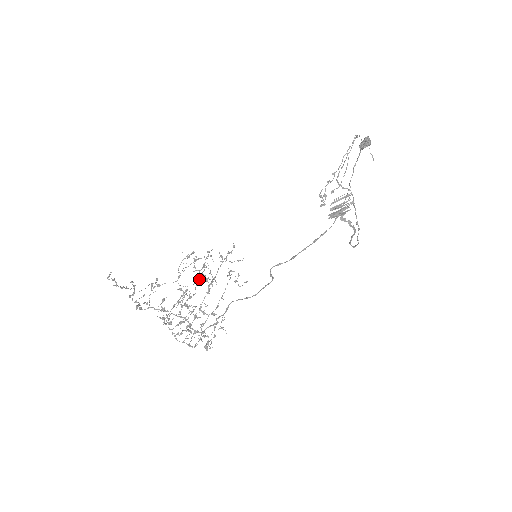
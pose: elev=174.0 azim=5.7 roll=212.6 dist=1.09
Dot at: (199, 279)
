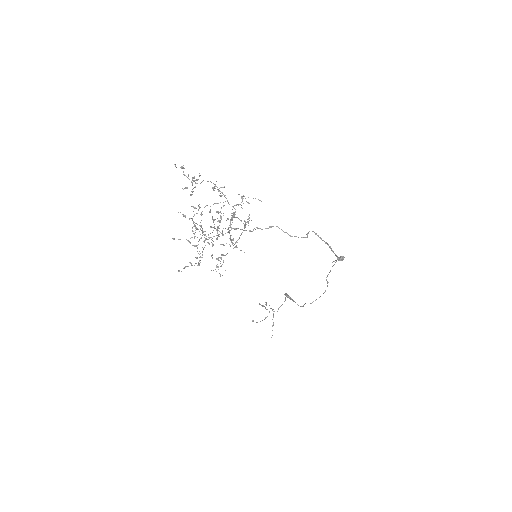
Dot at: occluded
